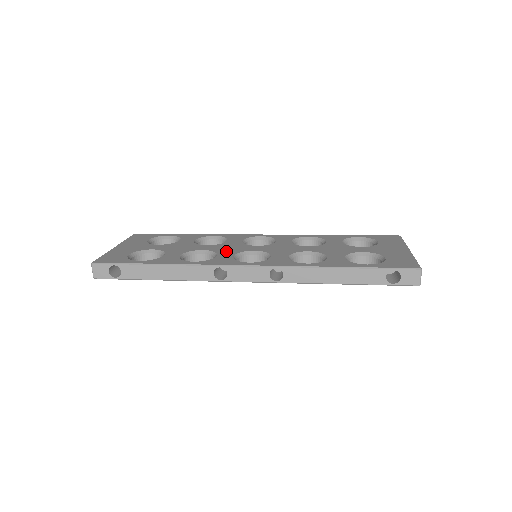
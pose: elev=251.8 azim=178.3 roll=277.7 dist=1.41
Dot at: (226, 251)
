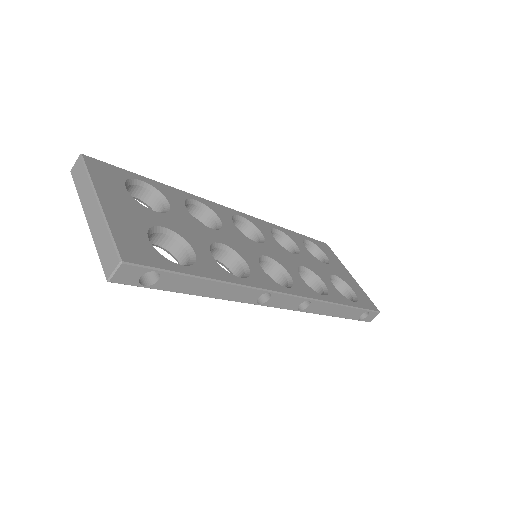
Dot at: (246, 252)
